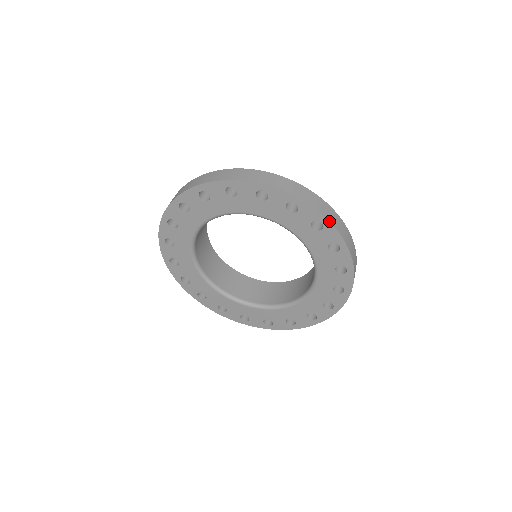
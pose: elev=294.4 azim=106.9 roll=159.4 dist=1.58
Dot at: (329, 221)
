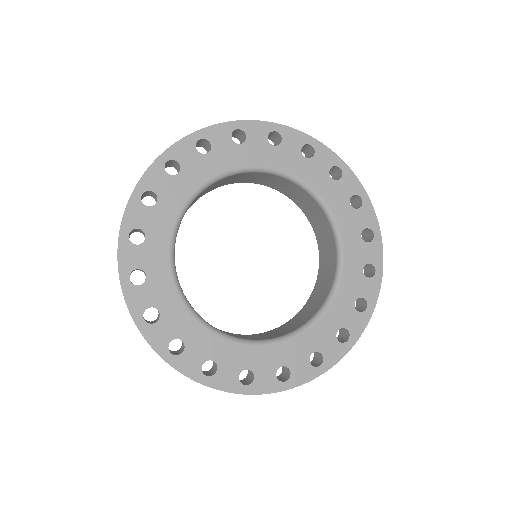
Dot at: (316, 139)
